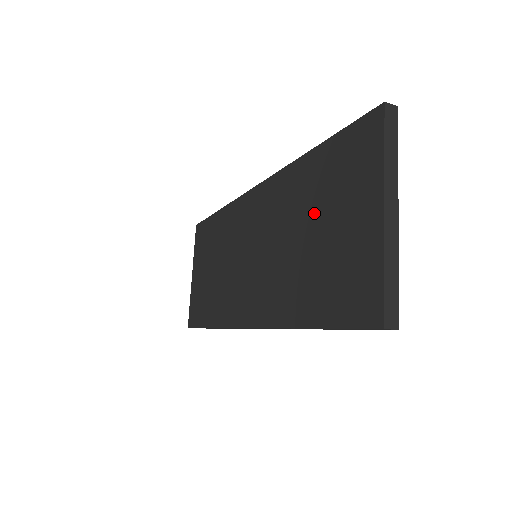
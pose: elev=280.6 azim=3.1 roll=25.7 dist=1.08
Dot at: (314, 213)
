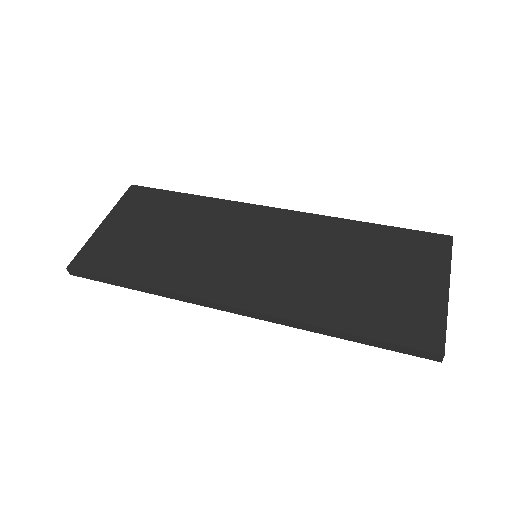
Dot at: (368, 261)
